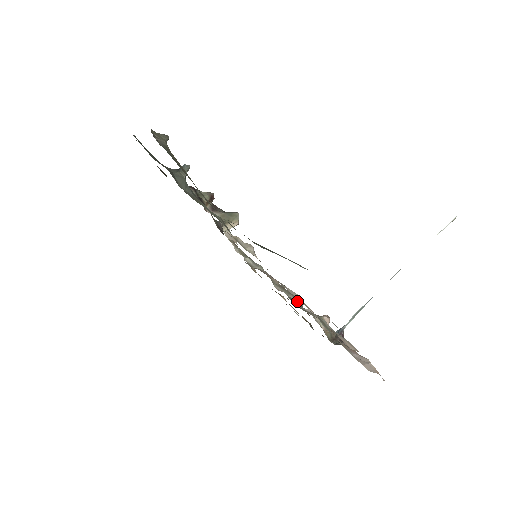
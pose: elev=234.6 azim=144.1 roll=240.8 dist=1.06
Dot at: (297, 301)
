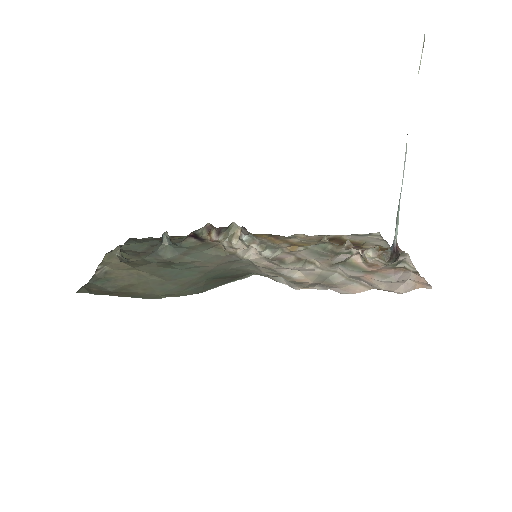
Dot at: (310, 268)
